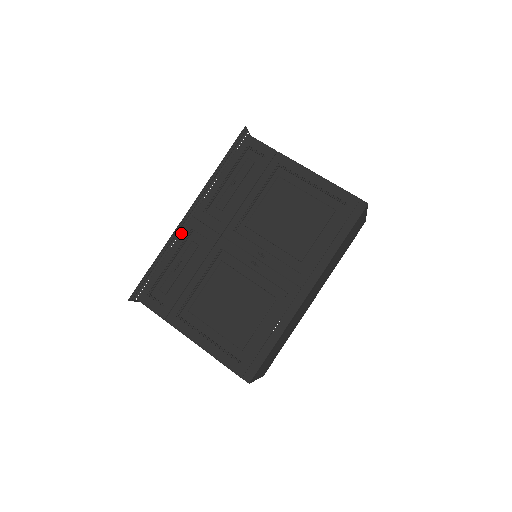
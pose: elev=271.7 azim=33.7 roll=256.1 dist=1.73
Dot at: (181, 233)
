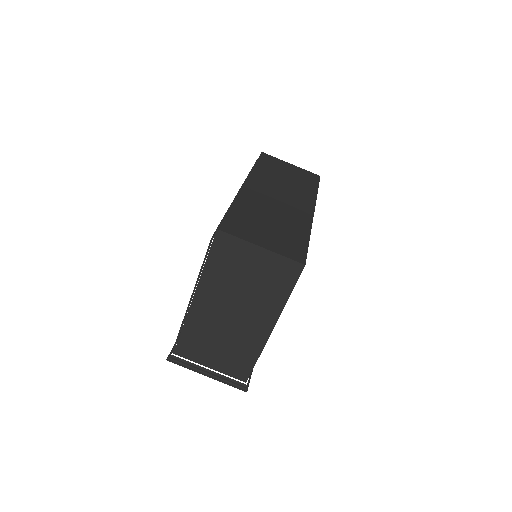
Dot at: occluded
